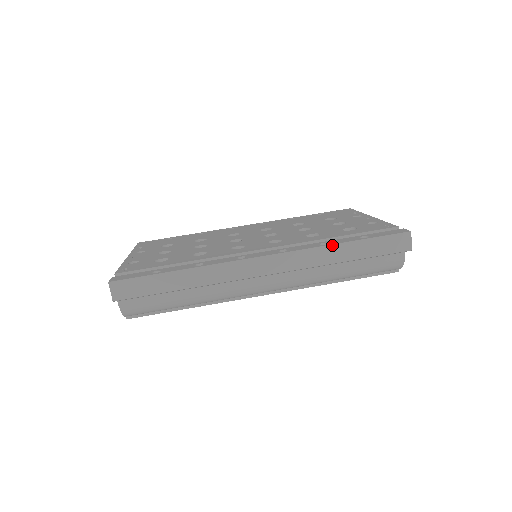
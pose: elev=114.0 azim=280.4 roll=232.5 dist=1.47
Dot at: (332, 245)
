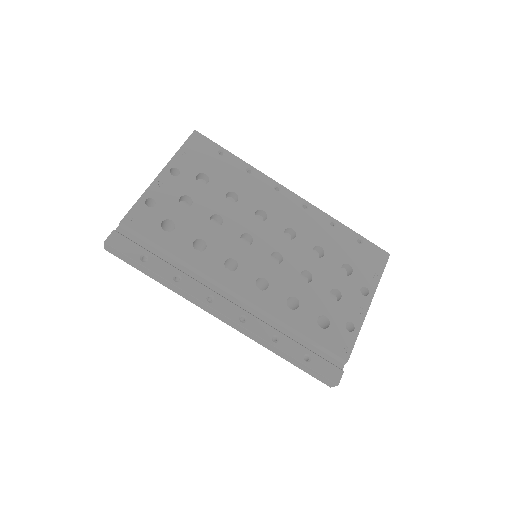
Dot at: (276, 348)
